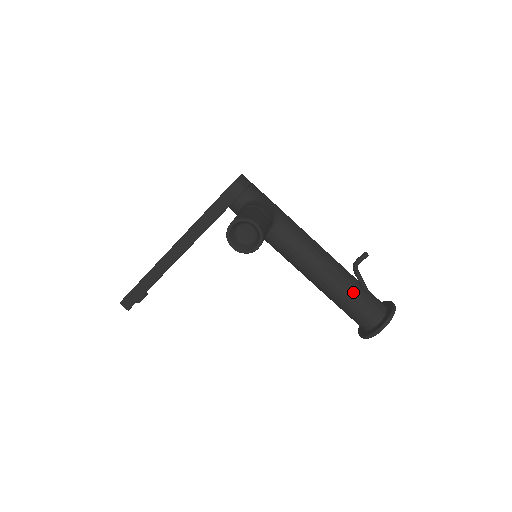
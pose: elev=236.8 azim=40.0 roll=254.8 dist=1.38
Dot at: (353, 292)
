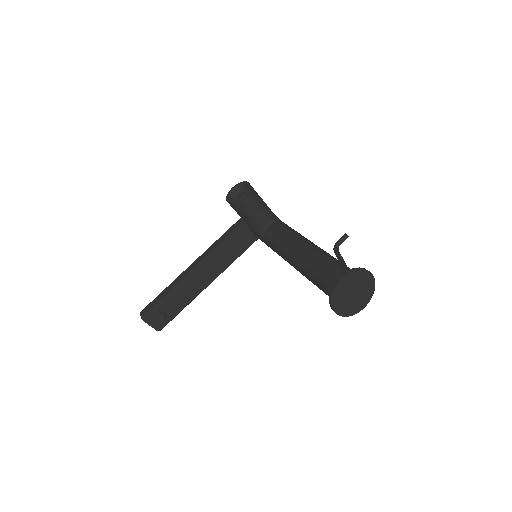
Dot at: (326, 257)
